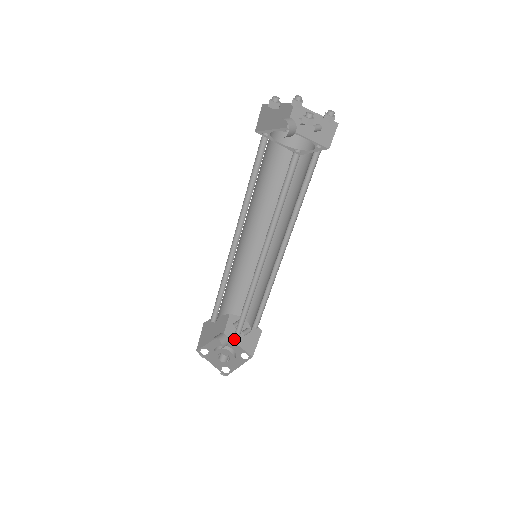
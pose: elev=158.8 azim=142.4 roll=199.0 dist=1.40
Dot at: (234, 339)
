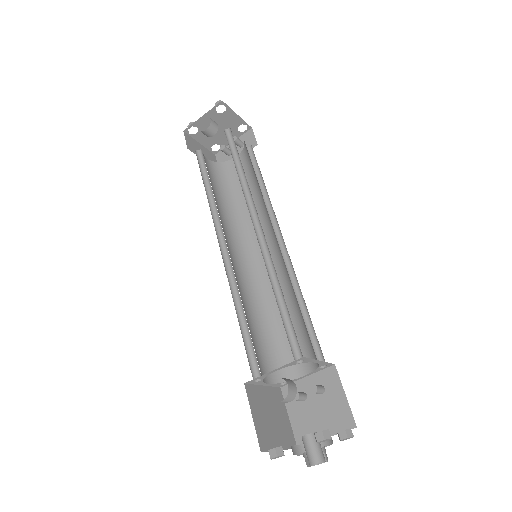
Dot at: (296, 362)
